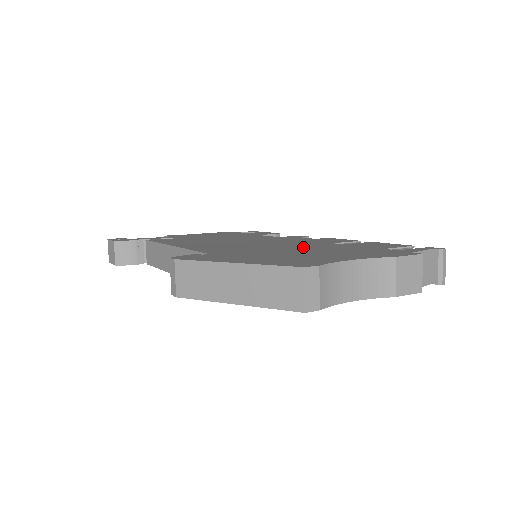
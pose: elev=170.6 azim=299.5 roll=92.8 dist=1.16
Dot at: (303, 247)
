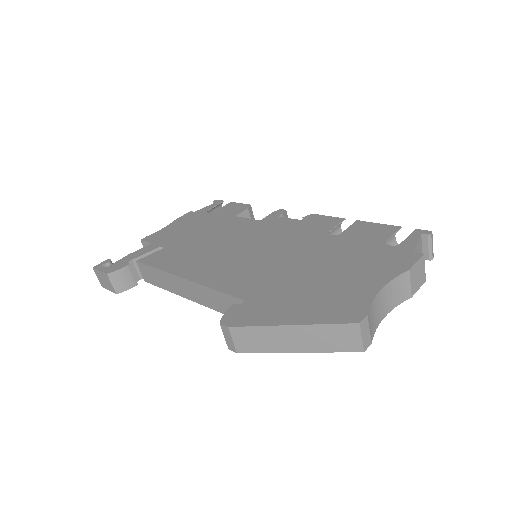
Dot at: (311, 256)
